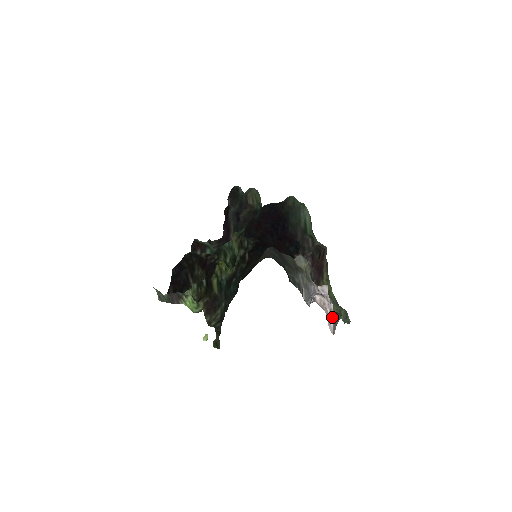
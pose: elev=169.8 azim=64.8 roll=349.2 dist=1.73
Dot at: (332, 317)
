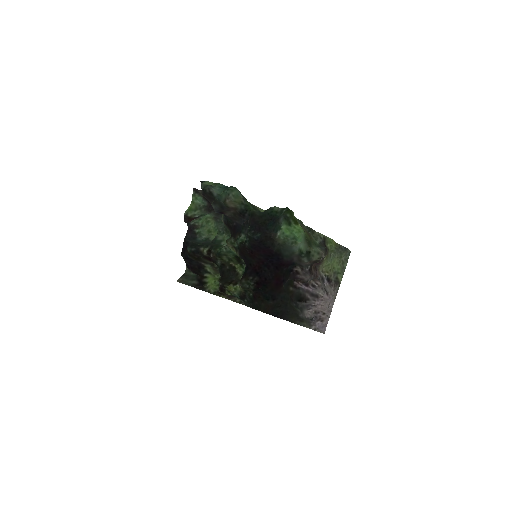
Dot at: (331, 311)
